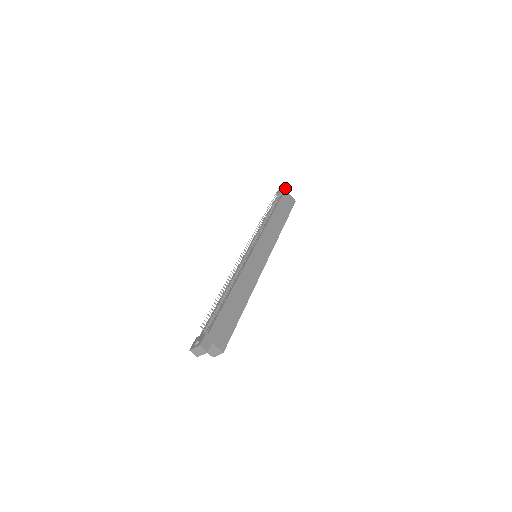
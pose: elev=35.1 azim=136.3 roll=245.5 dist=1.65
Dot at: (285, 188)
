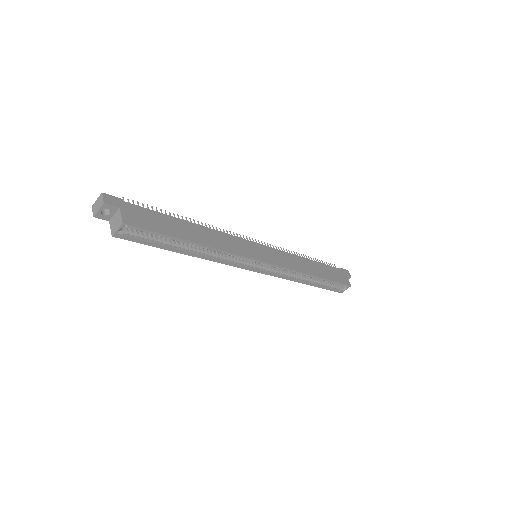
Dot at: (343, 269)
